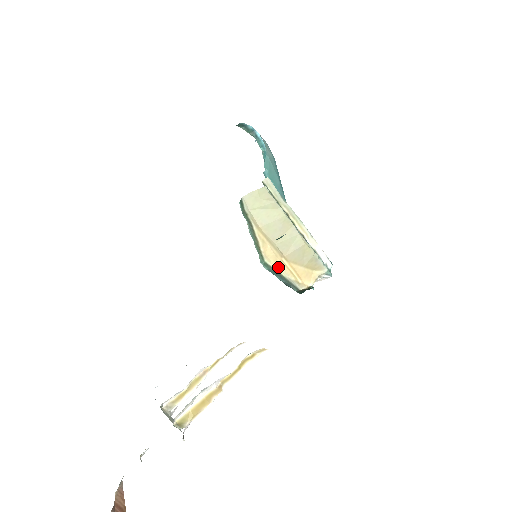
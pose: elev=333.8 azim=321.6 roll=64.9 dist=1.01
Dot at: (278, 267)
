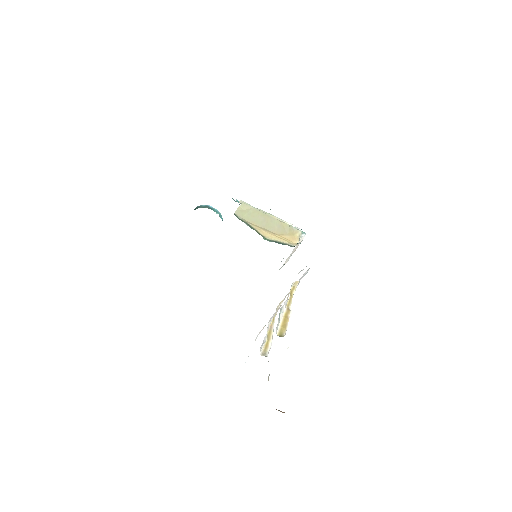
Dot at: (275, 239)
